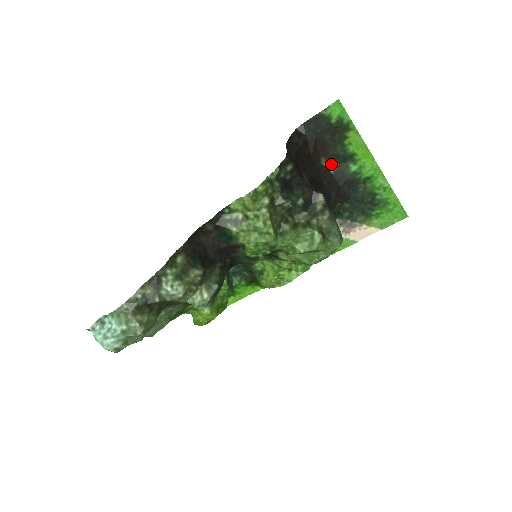
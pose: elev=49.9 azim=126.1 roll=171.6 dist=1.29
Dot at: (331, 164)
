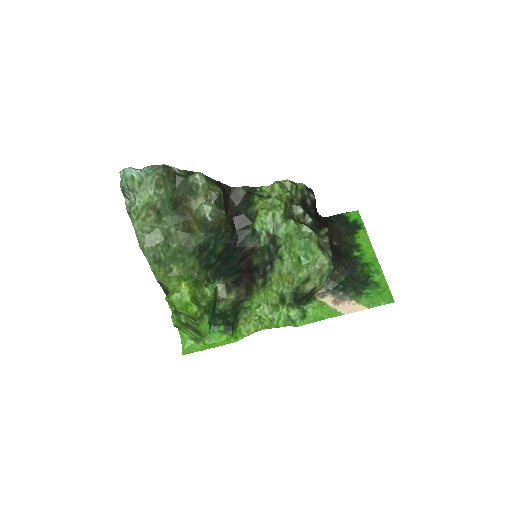
Dot at: (340, 247)
